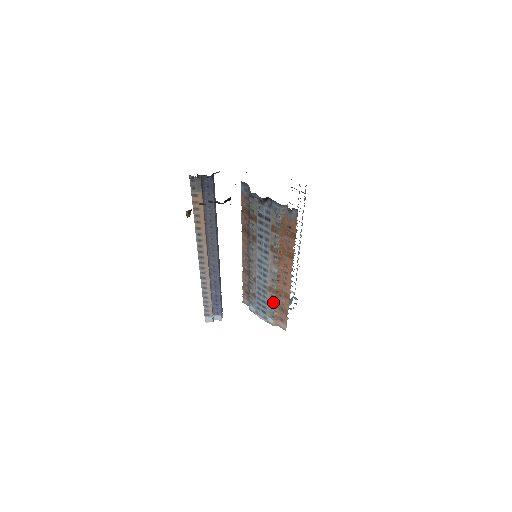
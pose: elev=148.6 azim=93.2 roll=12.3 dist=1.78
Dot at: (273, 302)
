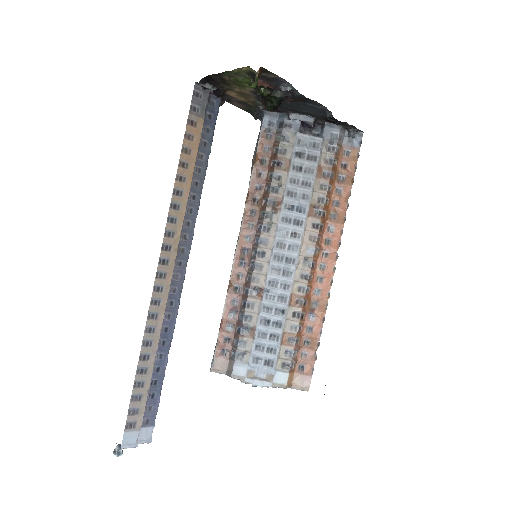
Dot at: (294, 328)
